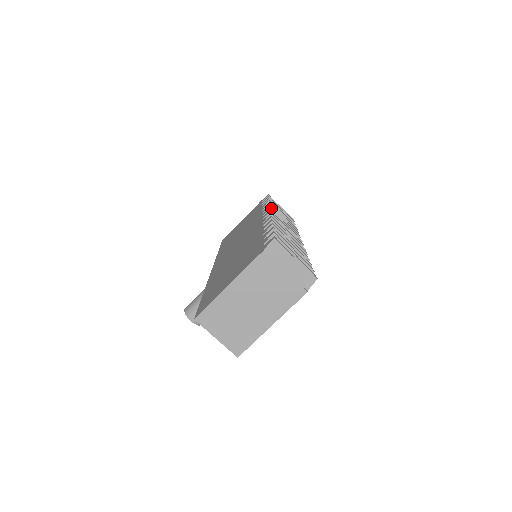
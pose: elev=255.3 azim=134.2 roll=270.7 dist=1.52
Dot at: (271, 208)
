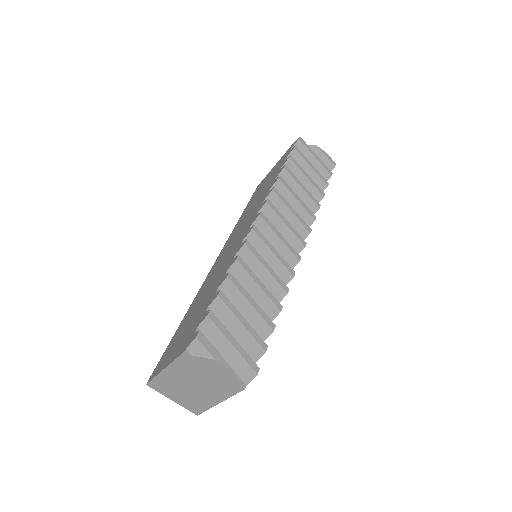
Dot at: (269, 200)
